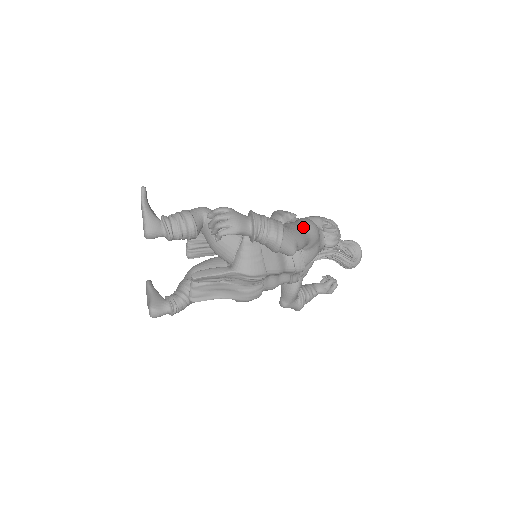
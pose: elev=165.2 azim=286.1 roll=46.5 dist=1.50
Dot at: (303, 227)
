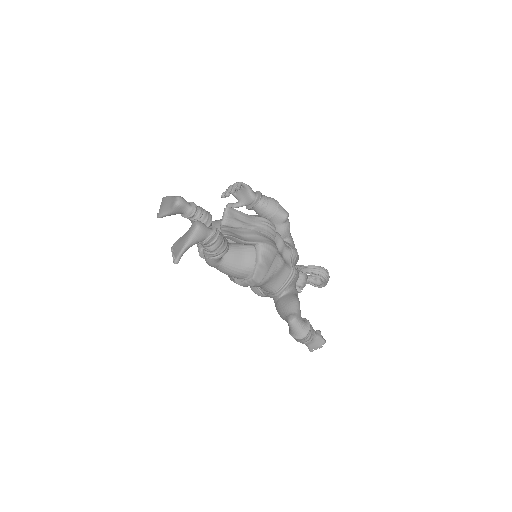
Dot at: occluded
